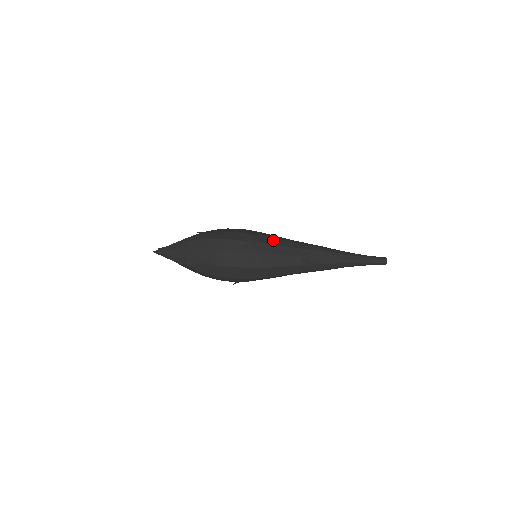
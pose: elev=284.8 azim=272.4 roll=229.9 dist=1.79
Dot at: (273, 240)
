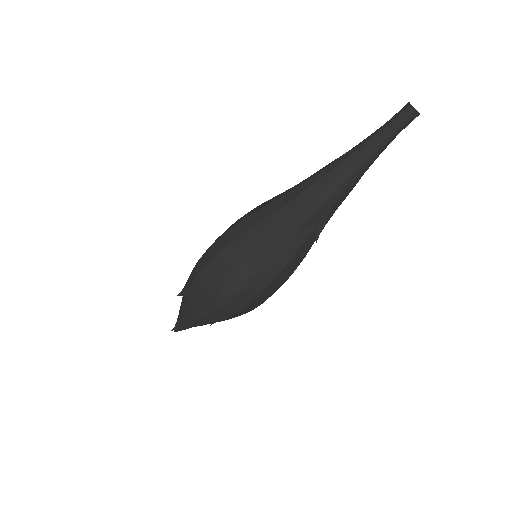
Dot at: (260, 254)
